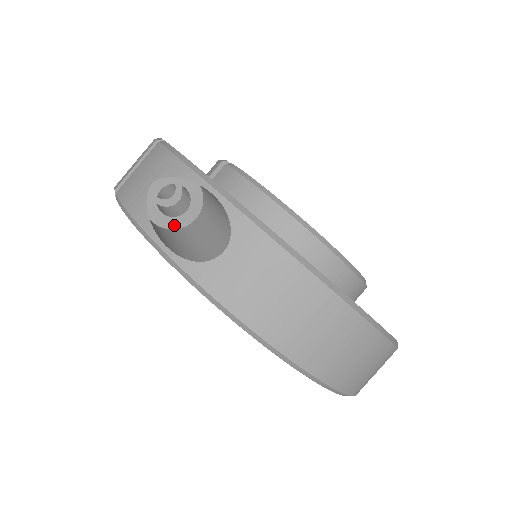
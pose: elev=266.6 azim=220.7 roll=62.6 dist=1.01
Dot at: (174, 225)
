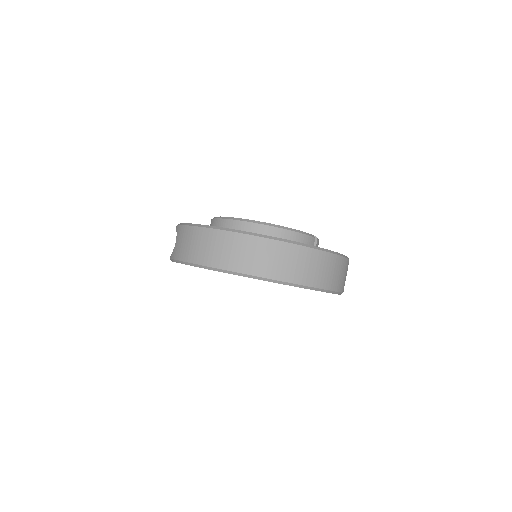
Dot at: occluded
